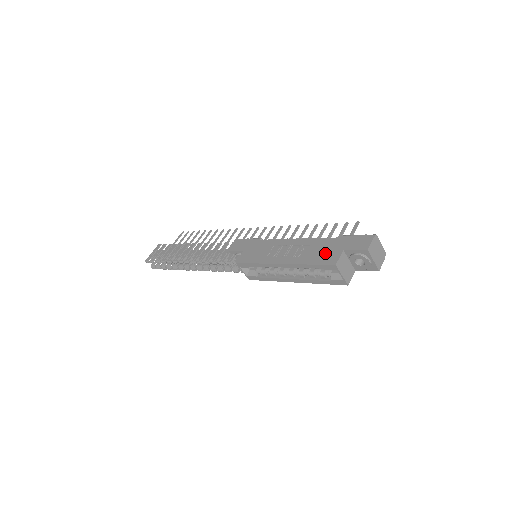
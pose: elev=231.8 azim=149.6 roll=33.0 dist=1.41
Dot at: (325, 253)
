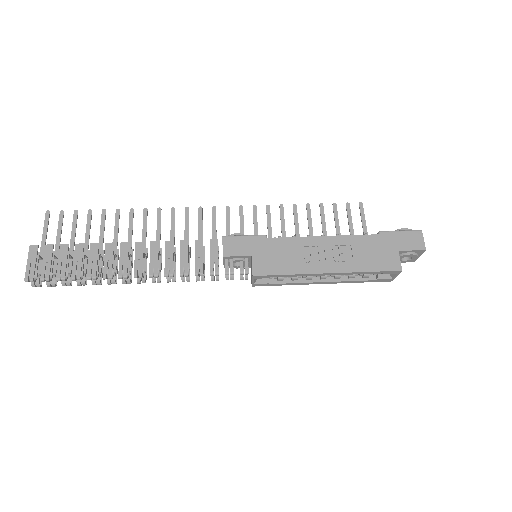
Dot at: (379, 256)
